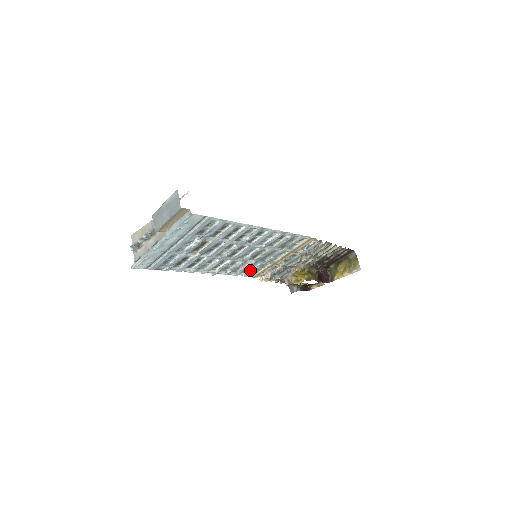
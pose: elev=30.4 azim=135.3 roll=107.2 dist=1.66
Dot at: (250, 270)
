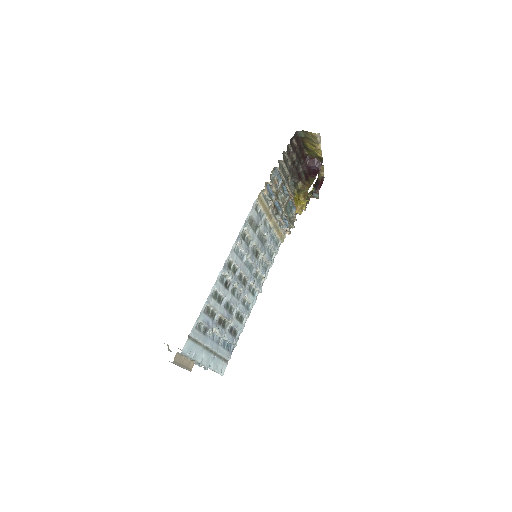
Dot at: (272, 250)
